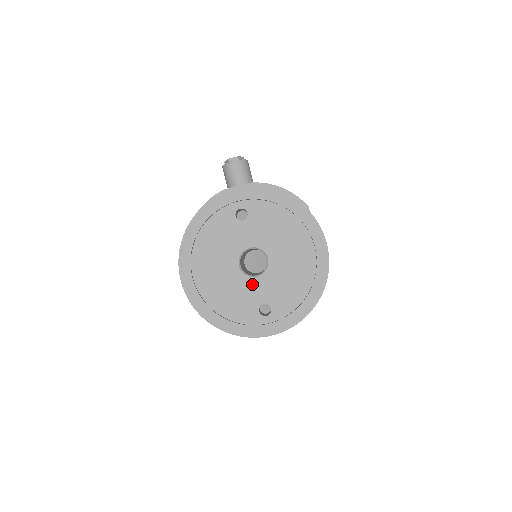
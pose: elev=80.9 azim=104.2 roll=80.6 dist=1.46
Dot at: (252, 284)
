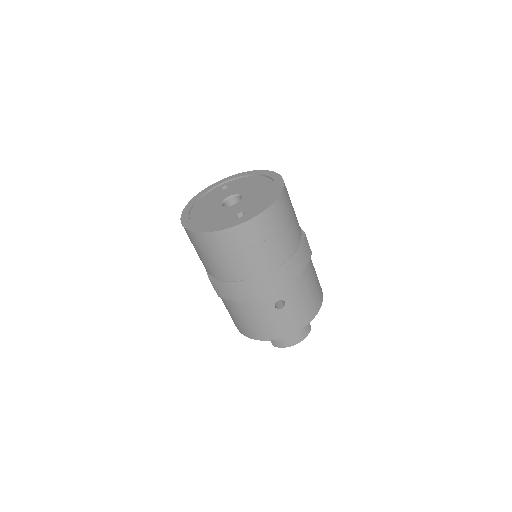
Dot at: (231, 208)
